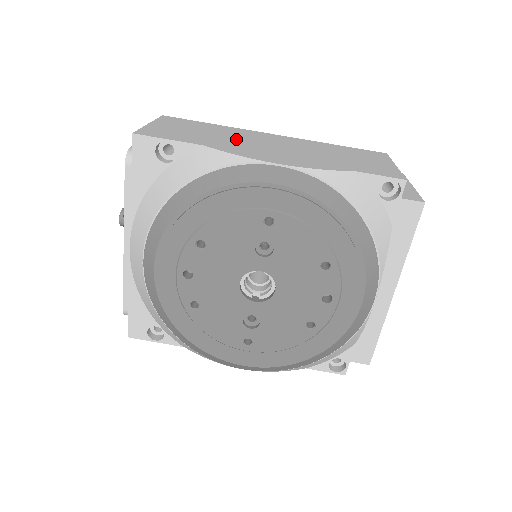
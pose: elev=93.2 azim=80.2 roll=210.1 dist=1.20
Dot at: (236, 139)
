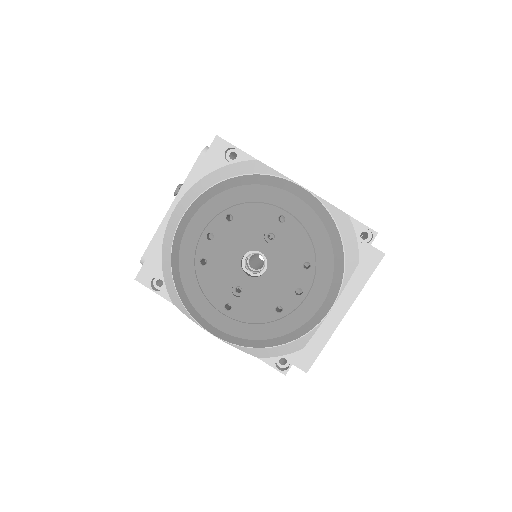
Dot at: occluded
